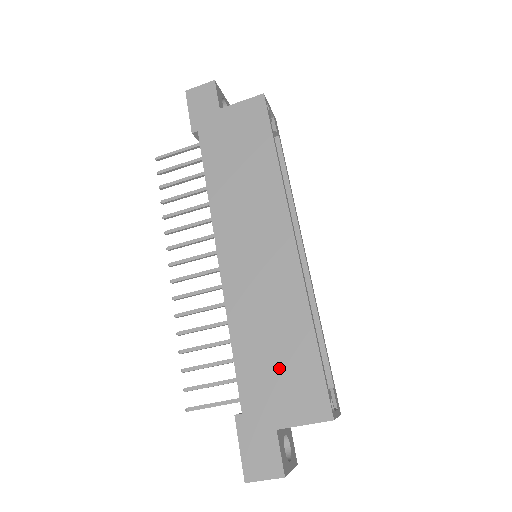
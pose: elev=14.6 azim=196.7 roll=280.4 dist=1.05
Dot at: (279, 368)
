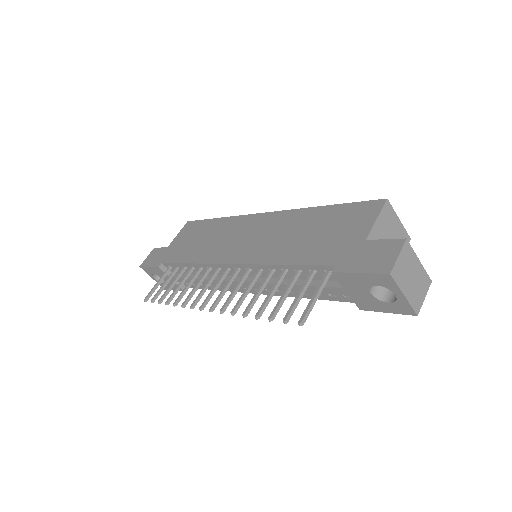
Dot at: (326, 232)
